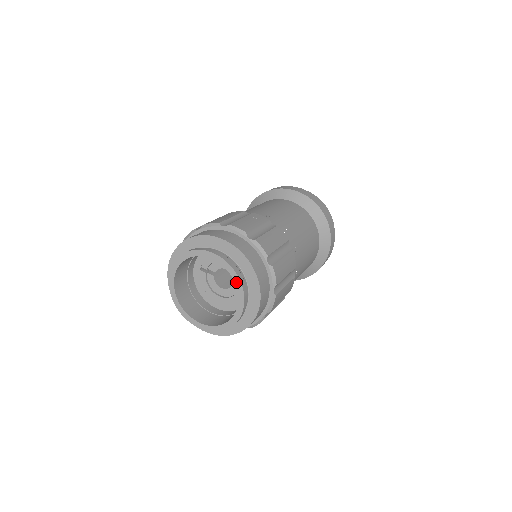
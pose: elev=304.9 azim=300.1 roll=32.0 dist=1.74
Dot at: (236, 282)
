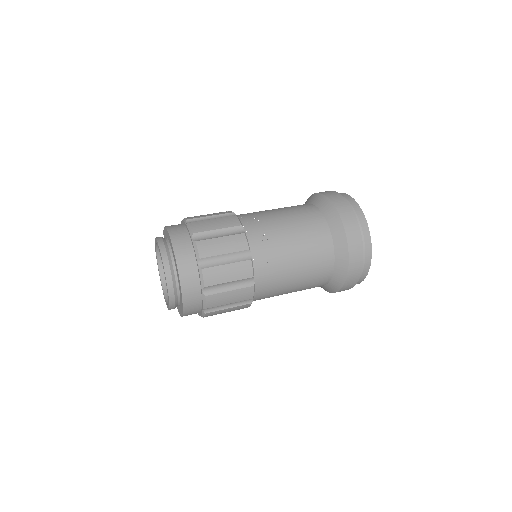
Dot at: (161, 256)
